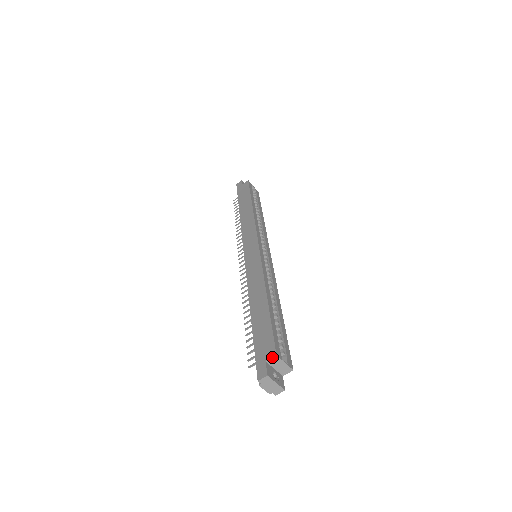
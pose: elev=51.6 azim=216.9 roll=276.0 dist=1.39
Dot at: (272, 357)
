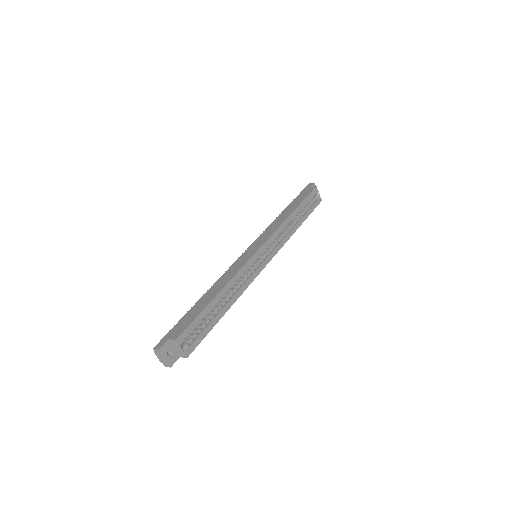
Dot at: (173, 339)
